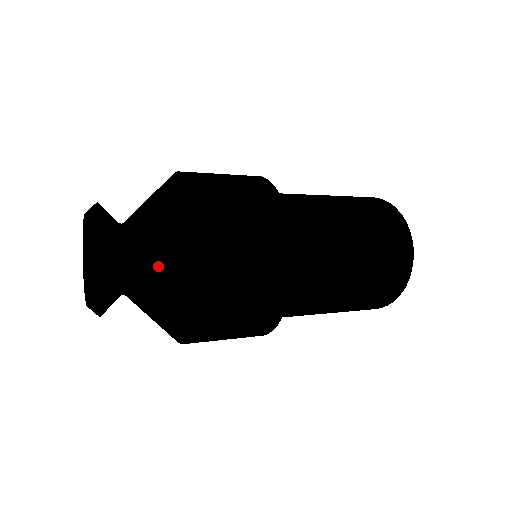
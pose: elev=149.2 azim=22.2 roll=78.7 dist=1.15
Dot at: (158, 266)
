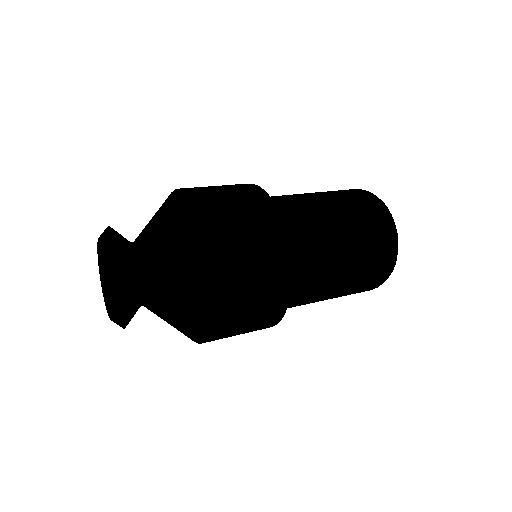
Dot at: (171, 315)
